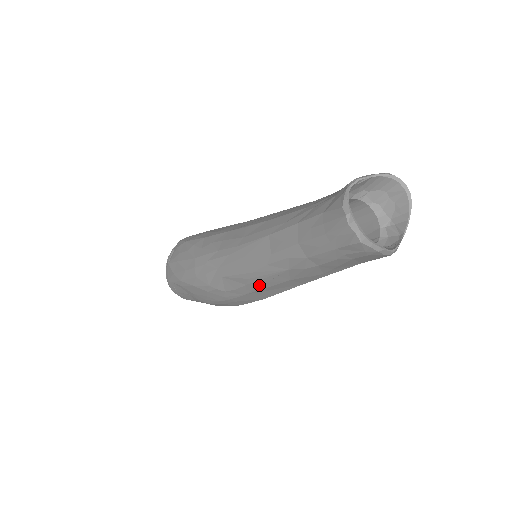
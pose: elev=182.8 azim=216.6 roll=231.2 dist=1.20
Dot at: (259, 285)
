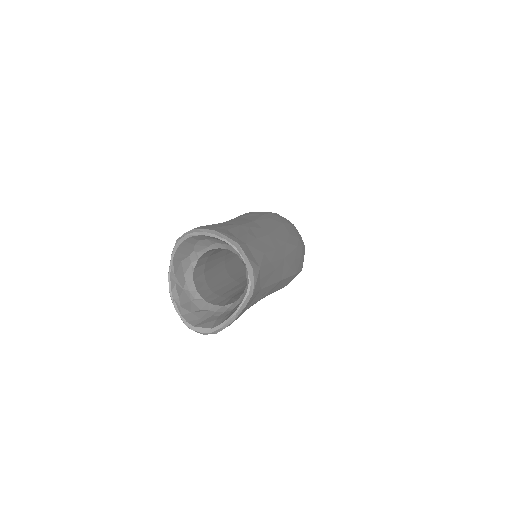
Dot at: occluded
